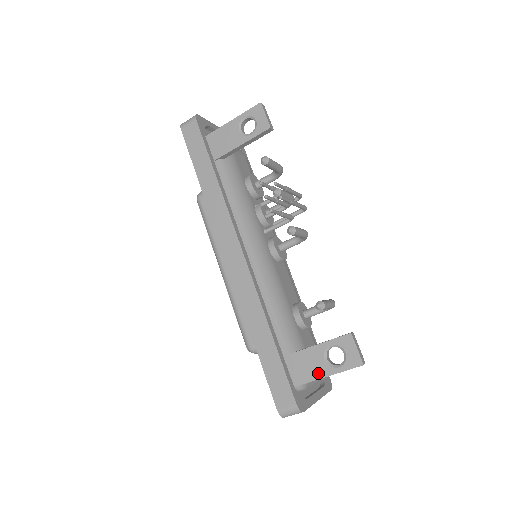
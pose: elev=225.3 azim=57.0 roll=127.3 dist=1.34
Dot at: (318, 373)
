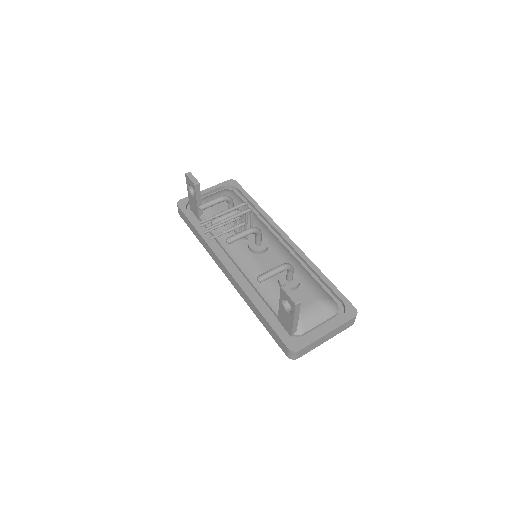
Dot at: (290, 321)
